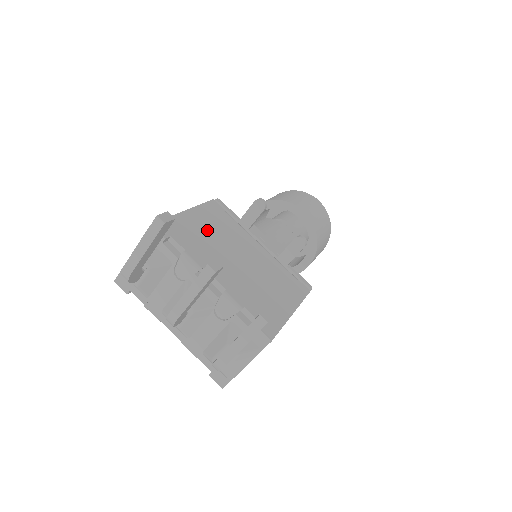
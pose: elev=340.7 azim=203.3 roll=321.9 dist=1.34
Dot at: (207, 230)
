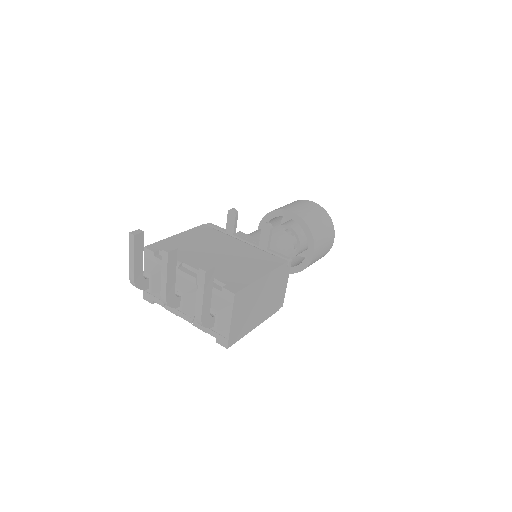
Dot at: (193, 242)
